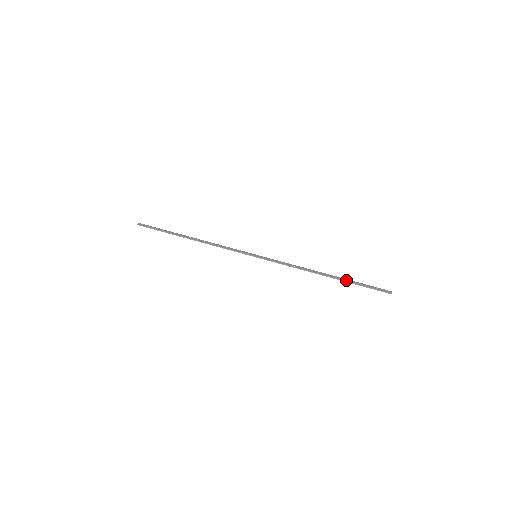
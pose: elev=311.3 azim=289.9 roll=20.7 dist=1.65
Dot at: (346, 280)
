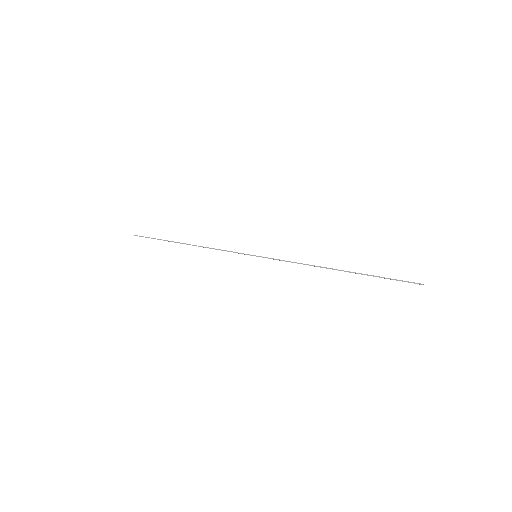
Dot at: occluded
